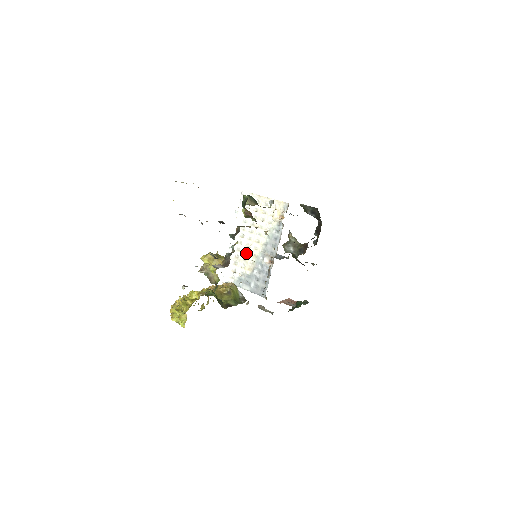
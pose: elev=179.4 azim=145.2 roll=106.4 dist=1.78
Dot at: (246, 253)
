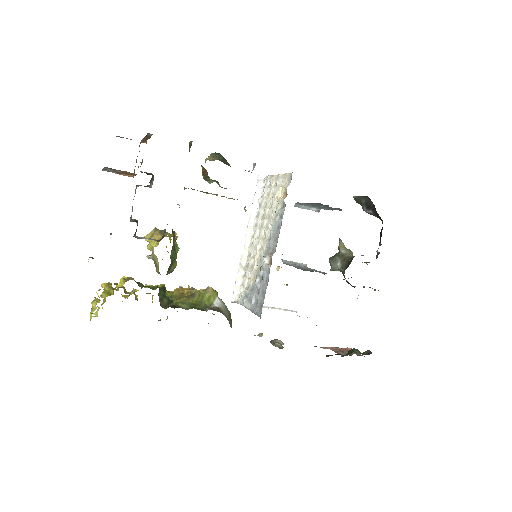
Dot at: (254, 257)
